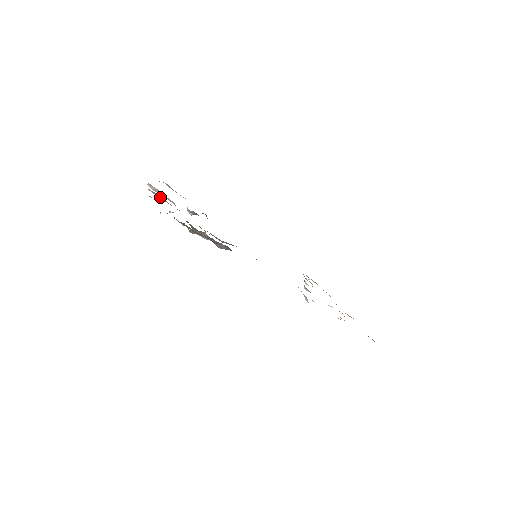
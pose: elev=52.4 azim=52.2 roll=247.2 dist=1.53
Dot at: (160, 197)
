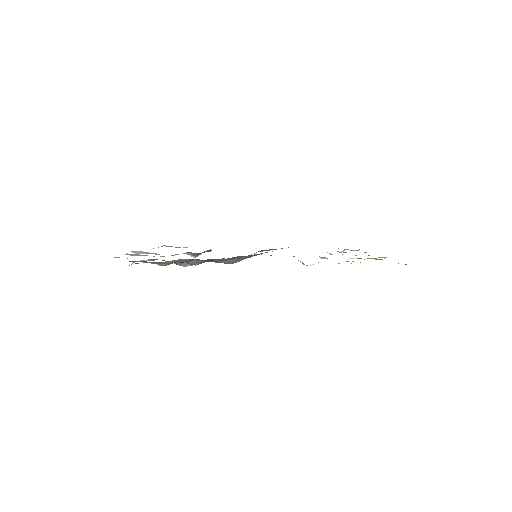
Dot at: (139, 255)
